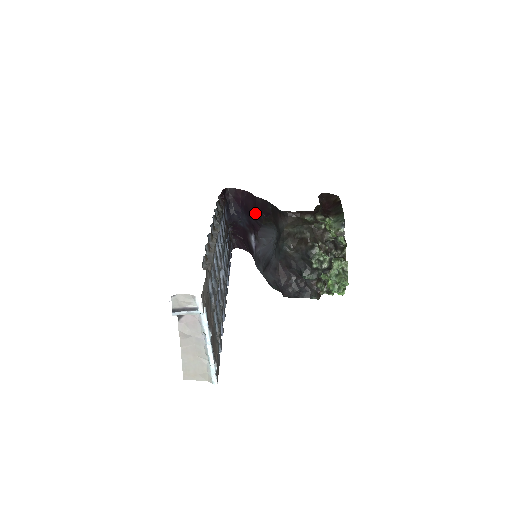
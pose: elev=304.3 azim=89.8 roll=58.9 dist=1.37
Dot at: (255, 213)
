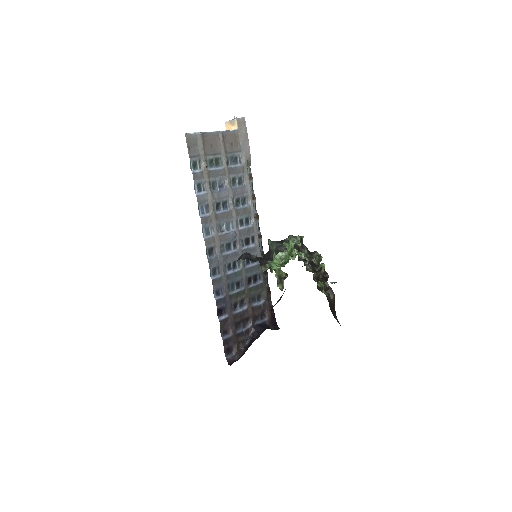
Dot at: occluded
